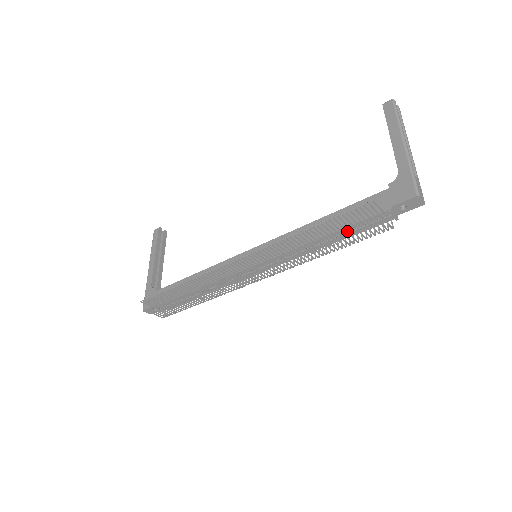
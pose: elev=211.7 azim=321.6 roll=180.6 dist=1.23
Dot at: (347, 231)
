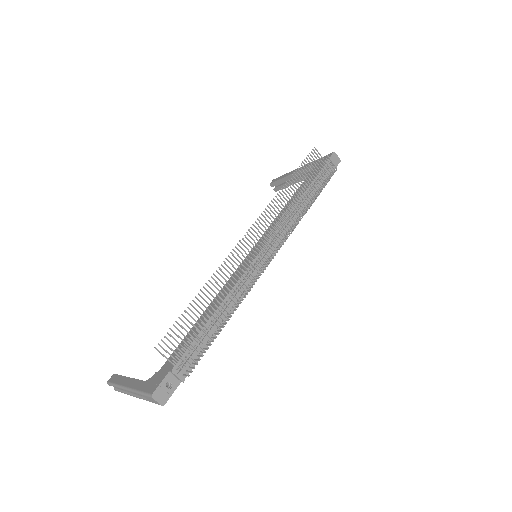
Dot at: occluded
